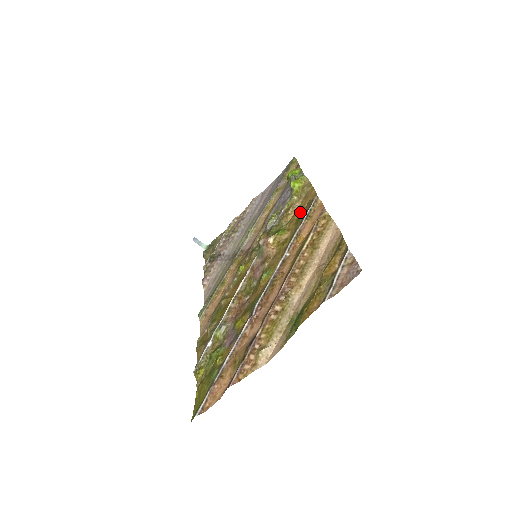
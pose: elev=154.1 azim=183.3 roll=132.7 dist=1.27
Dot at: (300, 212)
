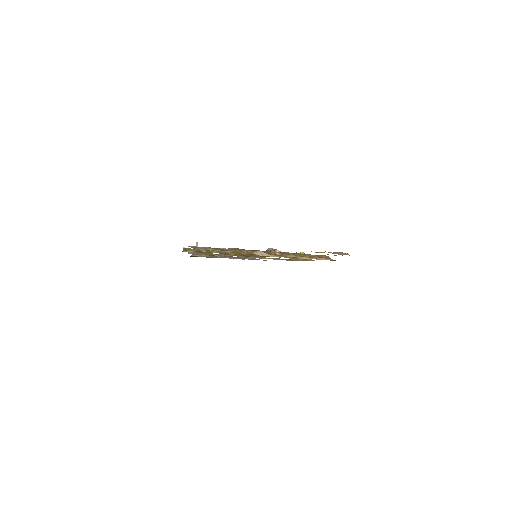
Dot at: occluded
